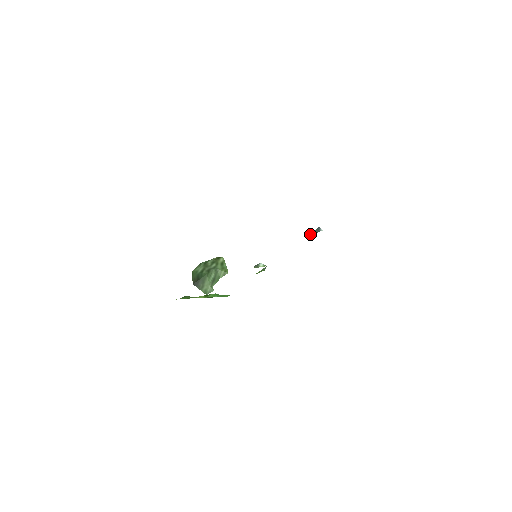
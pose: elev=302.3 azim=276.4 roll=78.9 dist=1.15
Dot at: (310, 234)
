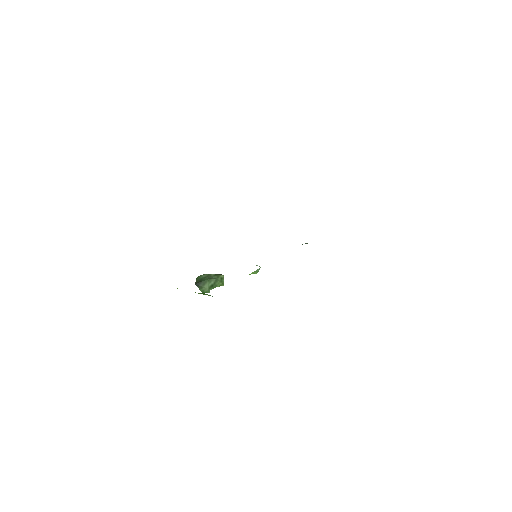
Dot at: occluded
